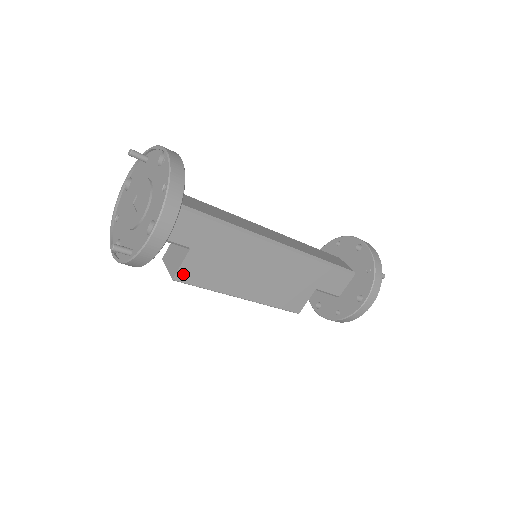
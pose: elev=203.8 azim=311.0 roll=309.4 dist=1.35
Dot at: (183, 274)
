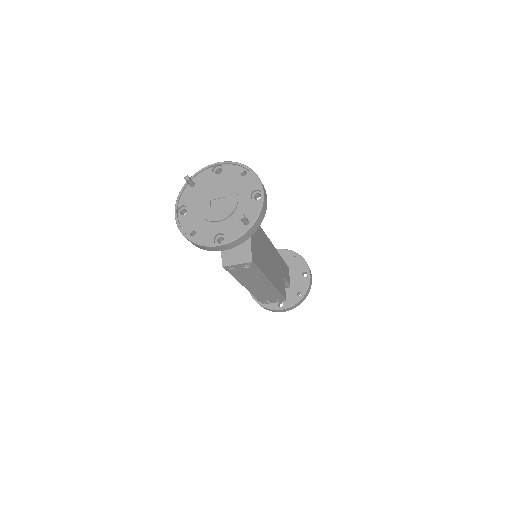
Dot at: (253, 256)
